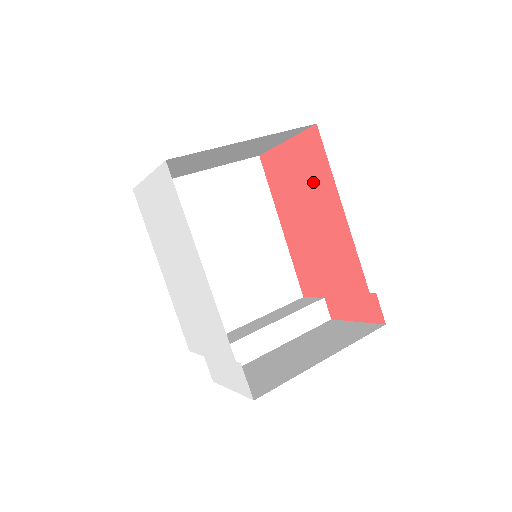
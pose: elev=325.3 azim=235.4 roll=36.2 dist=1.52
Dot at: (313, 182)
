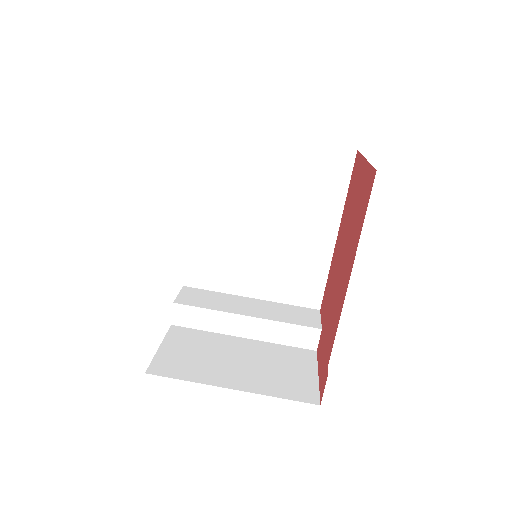
Dot at: (355, 224)
